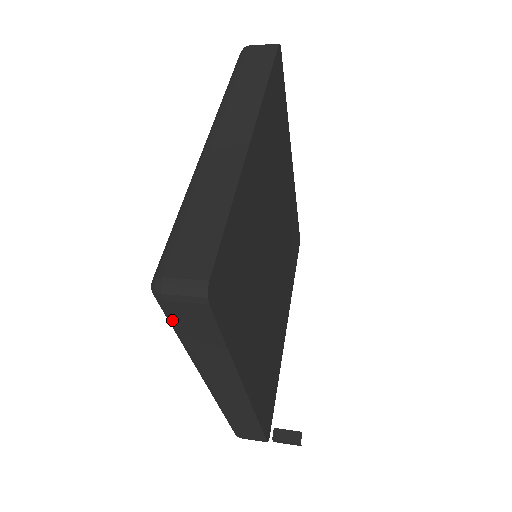
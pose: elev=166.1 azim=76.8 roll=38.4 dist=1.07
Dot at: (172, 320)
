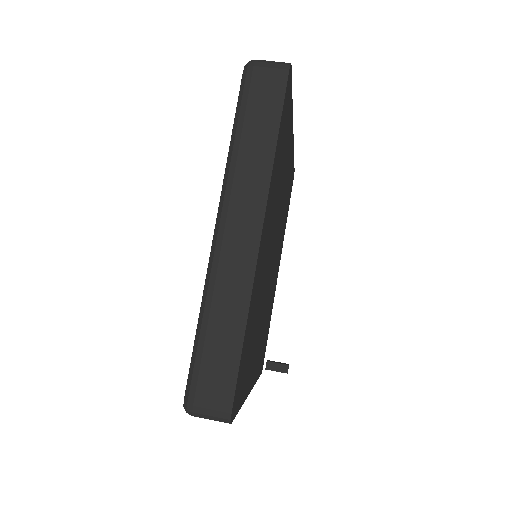
Dot at: occluded
